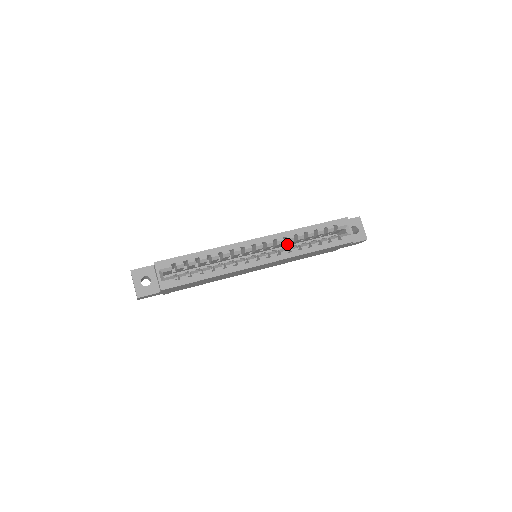
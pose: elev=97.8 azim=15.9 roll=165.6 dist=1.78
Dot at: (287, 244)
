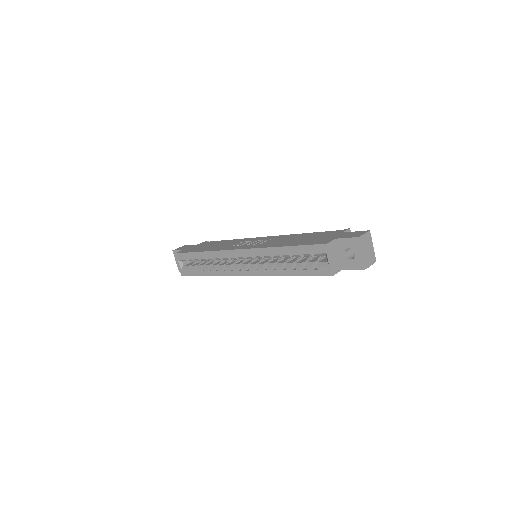
Dot at: occluded
